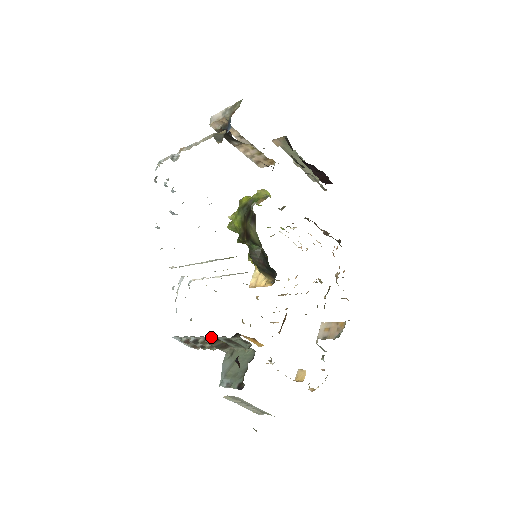
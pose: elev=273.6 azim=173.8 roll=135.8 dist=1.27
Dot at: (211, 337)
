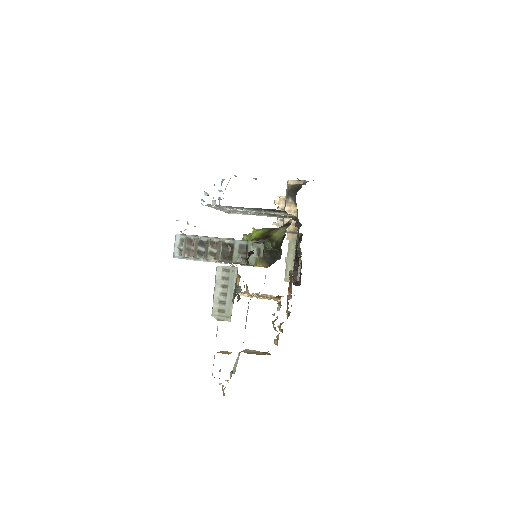
Dot at: (228, 240)
